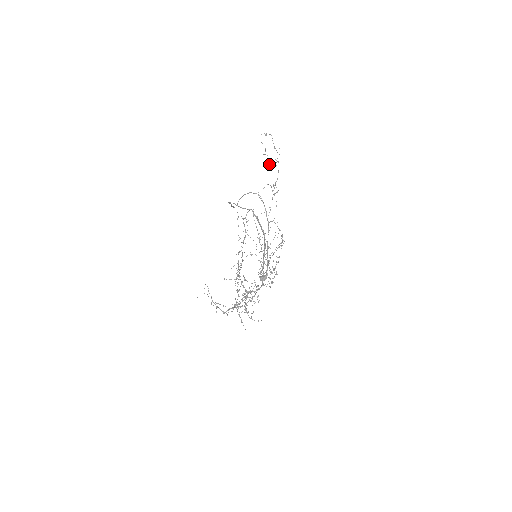
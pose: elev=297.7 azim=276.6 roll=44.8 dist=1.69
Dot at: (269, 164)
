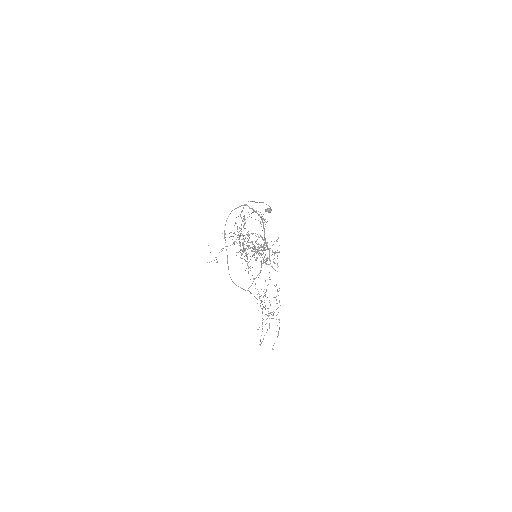
Dot at: occluded
